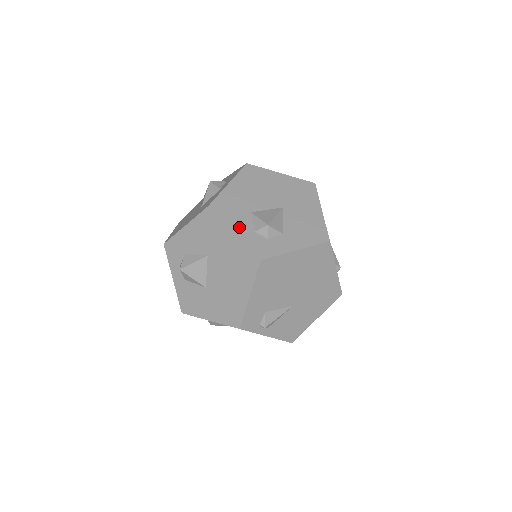
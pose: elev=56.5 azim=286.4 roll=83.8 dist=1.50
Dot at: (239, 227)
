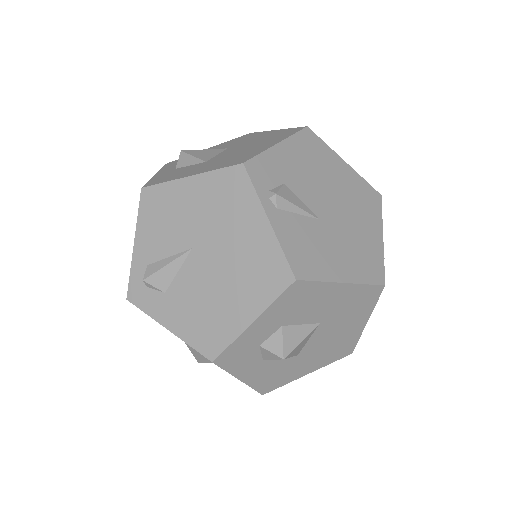
Dot at: occluded
